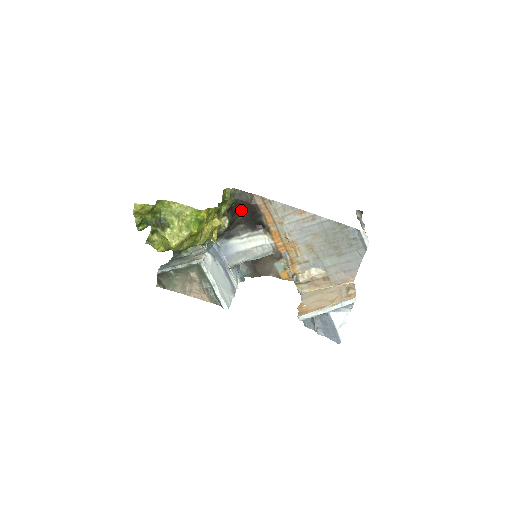
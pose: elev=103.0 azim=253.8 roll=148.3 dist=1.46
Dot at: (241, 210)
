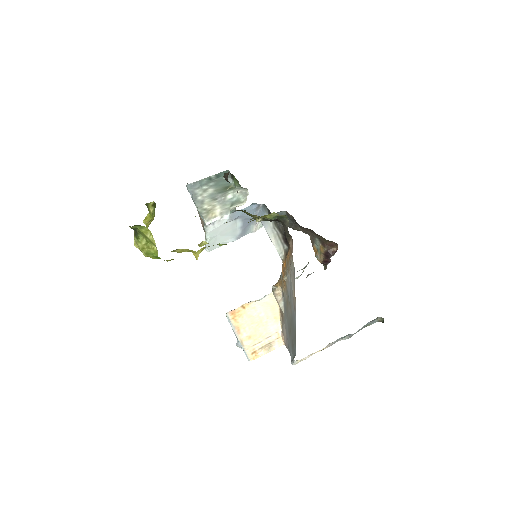
Dot at: occluded
